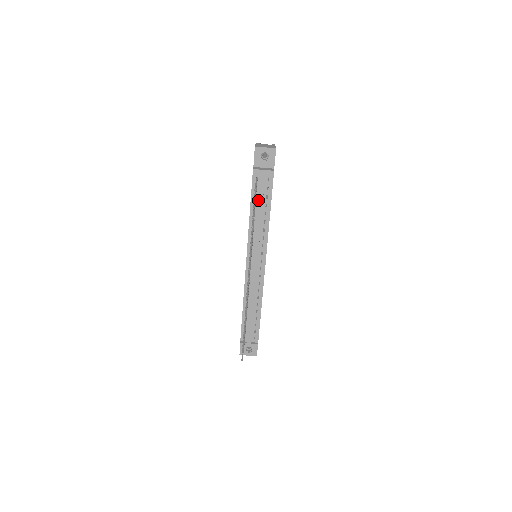
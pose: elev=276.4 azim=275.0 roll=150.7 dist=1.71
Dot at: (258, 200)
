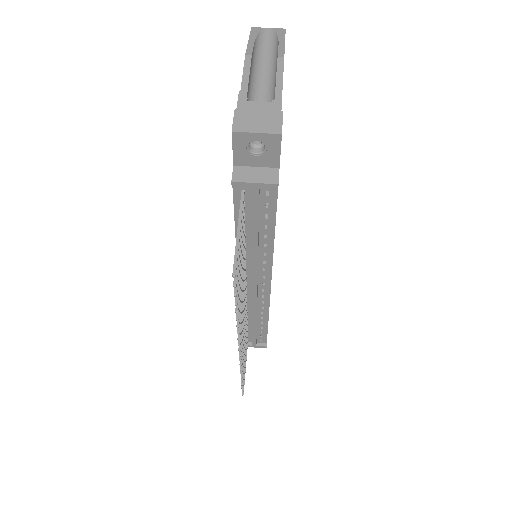
Dot at: (249, 220)
